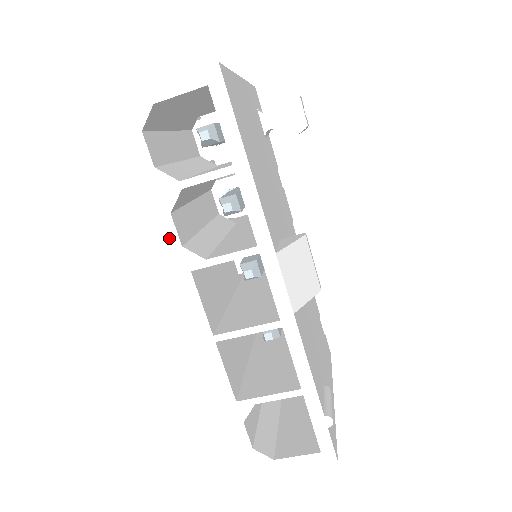
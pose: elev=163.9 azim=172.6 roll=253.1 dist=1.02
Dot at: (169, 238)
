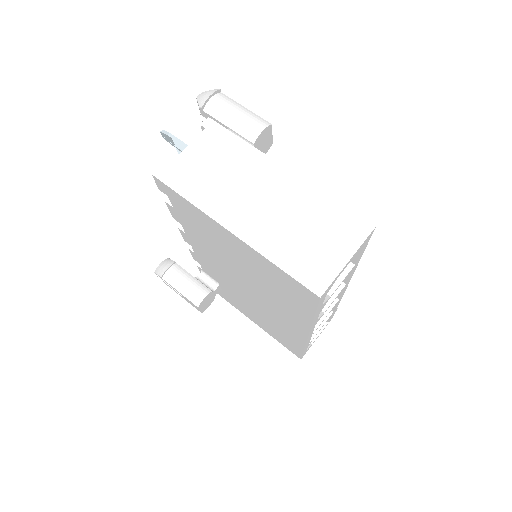
Dot at: (313, 324)
